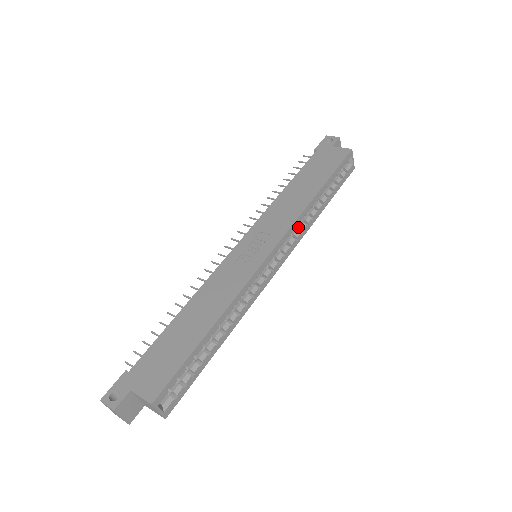
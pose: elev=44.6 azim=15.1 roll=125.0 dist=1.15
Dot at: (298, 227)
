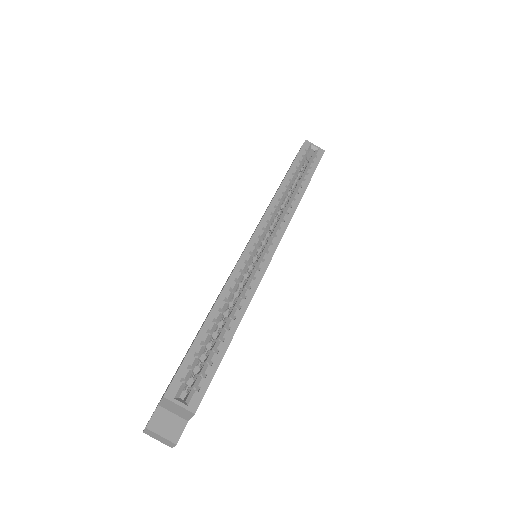
Dot at: (283, 213)
